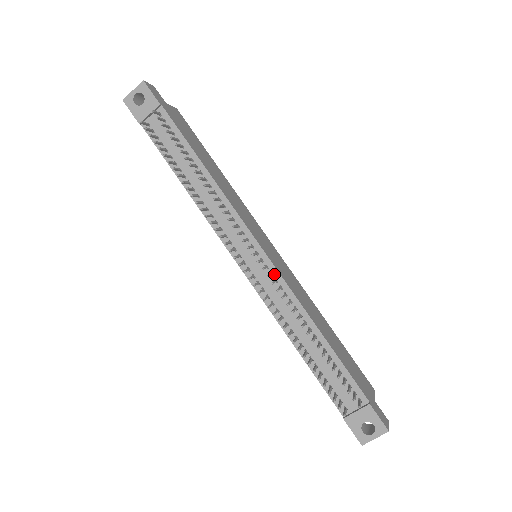
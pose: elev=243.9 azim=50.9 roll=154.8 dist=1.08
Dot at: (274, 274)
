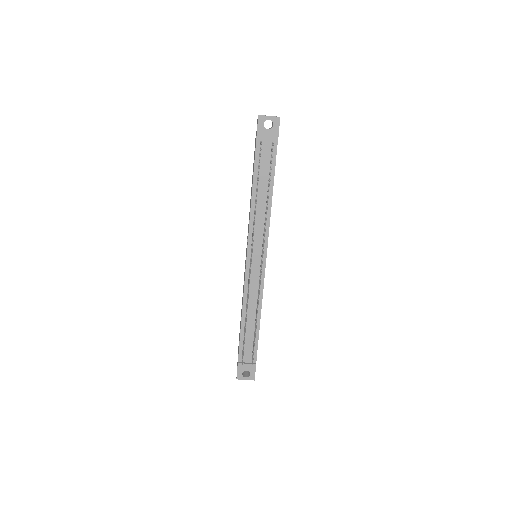
Dot at: (261, 277)
